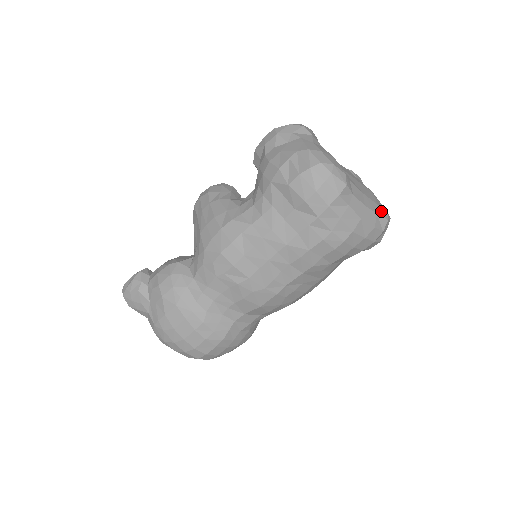
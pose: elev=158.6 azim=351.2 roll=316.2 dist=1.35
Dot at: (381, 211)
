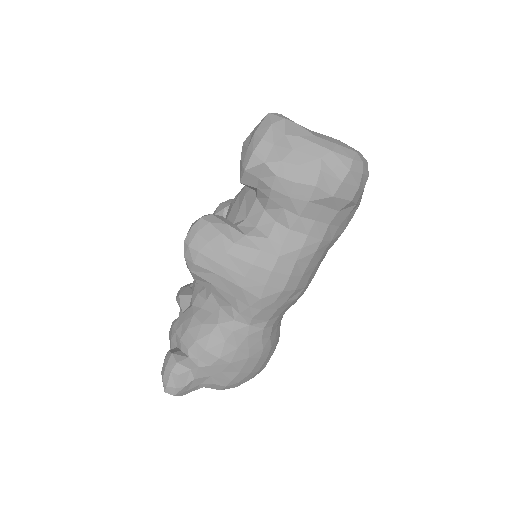
Dot at: occluded
